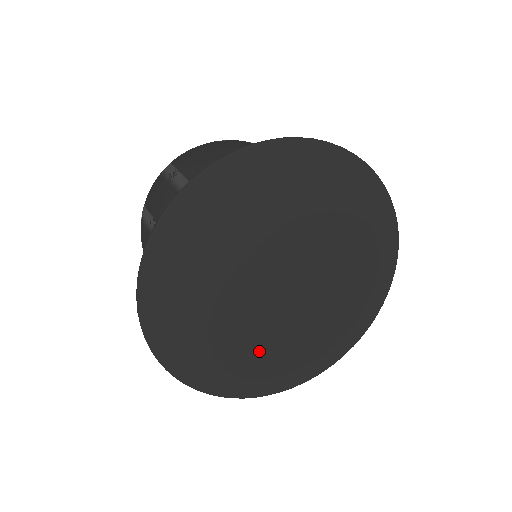
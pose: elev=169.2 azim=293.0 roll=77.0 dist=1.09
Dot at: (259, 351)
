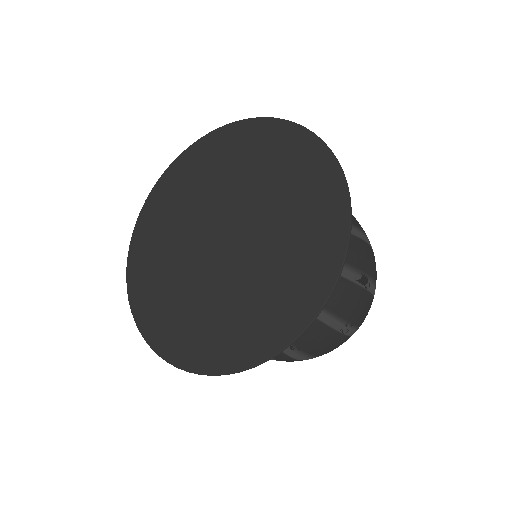
Dot at: (204, 312)
